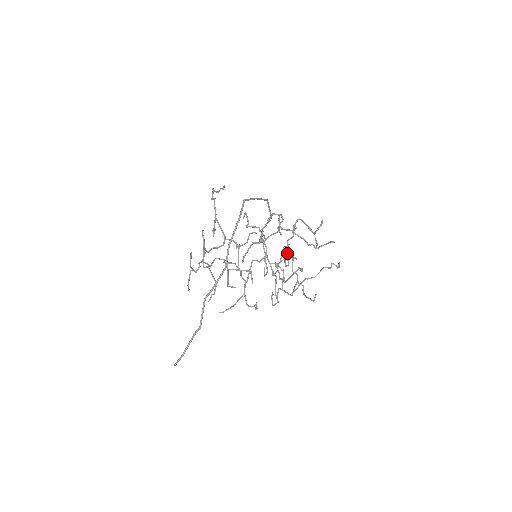
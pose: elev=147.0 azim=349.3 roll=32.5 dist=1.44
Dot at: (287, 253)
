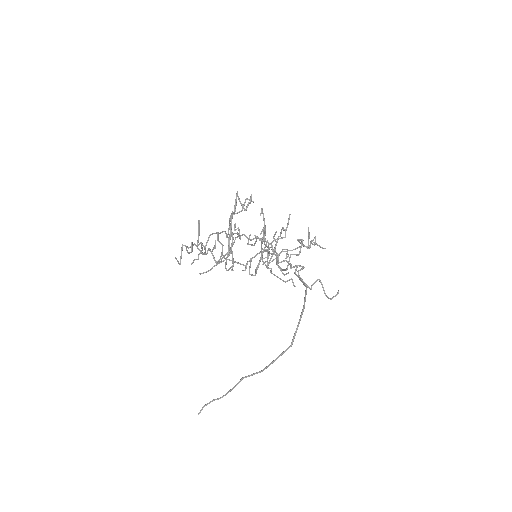
Dot at: (287, 268)
